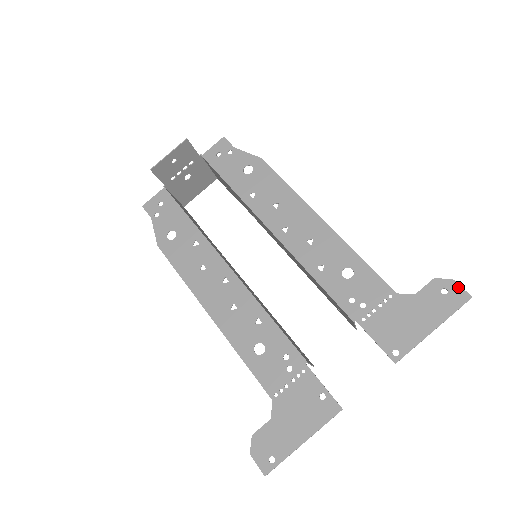
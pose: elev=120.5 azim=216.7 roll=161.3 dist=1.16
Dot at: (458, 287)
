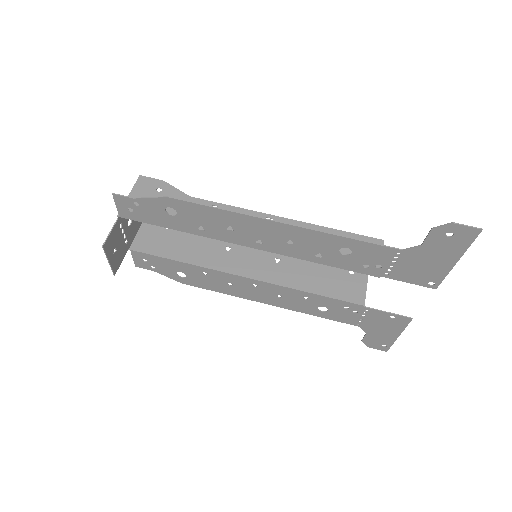
Dot at: (462, 228)
